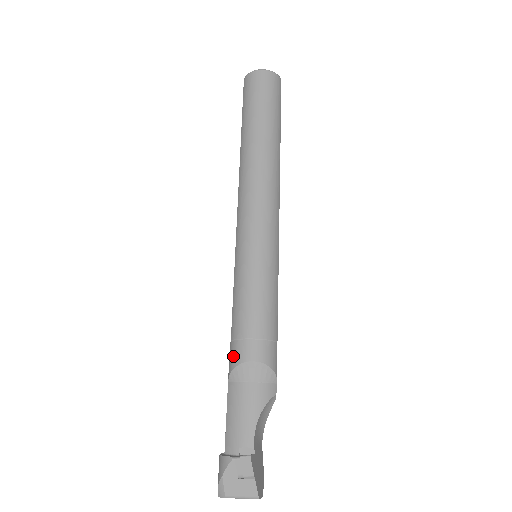
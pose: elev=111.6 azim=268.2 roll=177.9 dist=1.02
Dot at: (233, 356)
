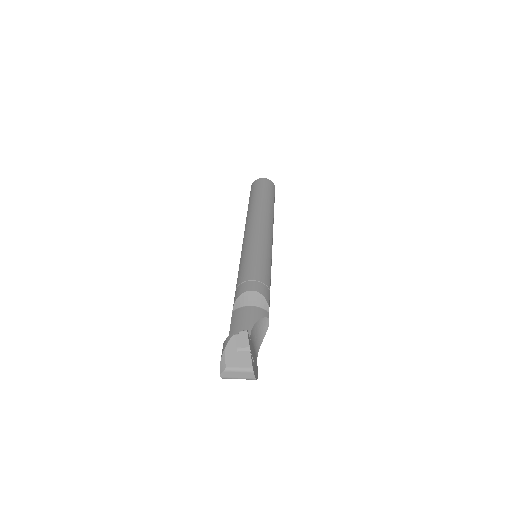
Dot at: (237, 293)
